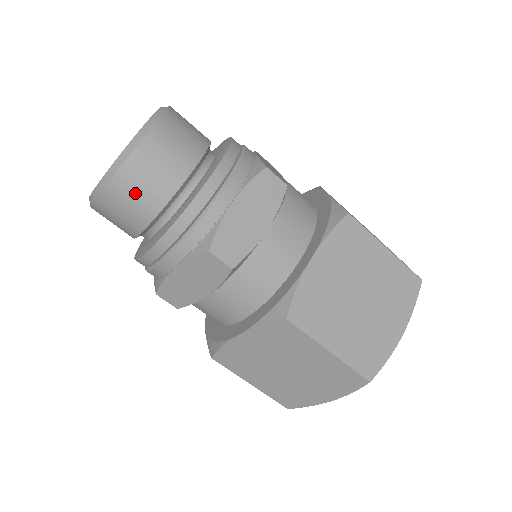
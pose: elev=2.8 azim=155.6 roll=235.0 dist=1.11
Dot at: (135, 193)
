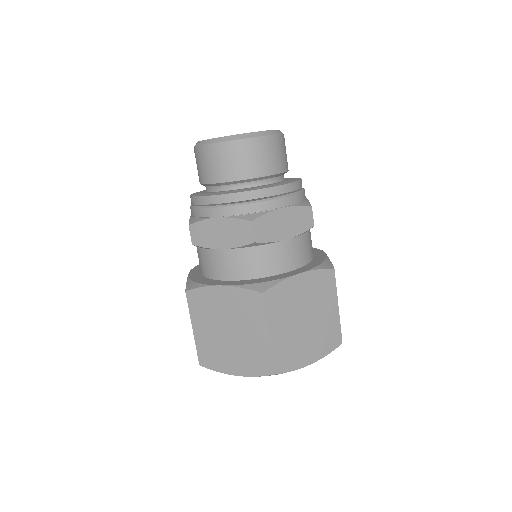
Dot at: (199, 164)
